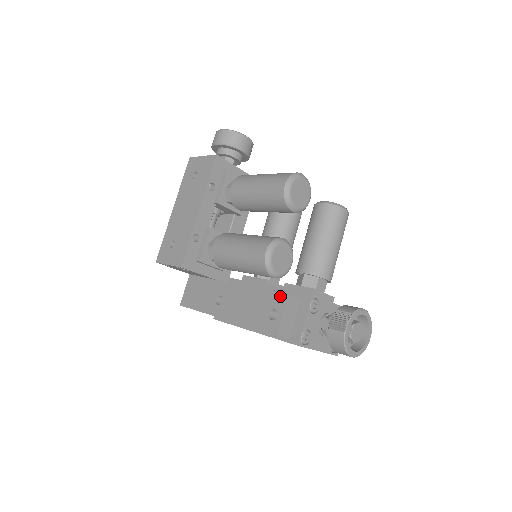
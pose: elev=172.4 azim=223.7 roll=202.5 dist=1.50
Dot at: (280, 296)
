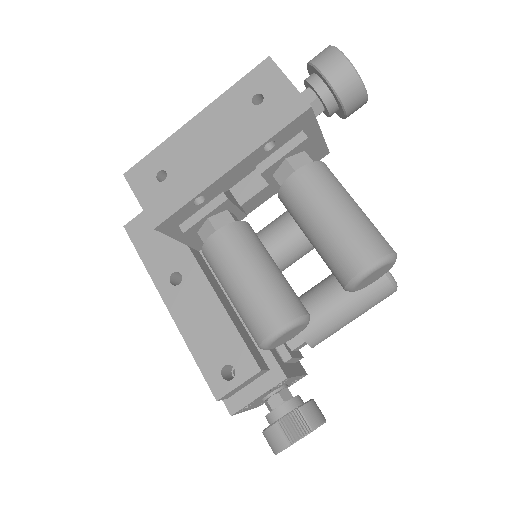
Dot at: (251, 360)
